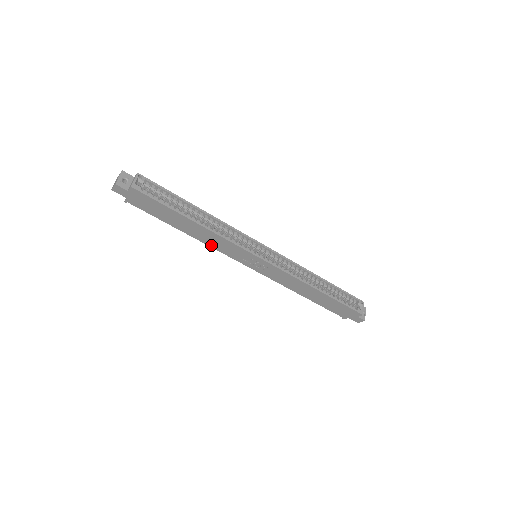
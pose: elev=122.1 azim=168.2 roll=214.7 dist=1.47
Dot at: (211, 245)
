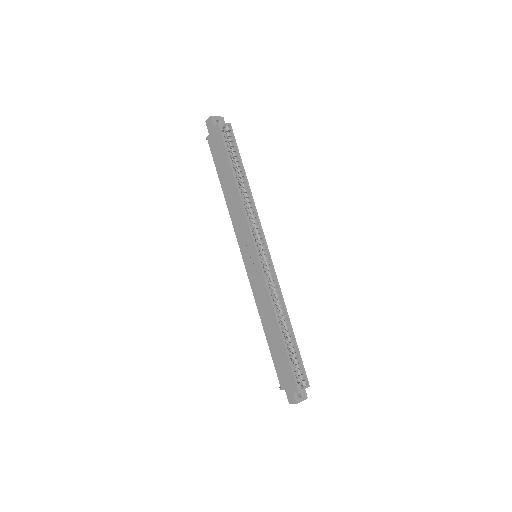
Dot at: (232, 216)
